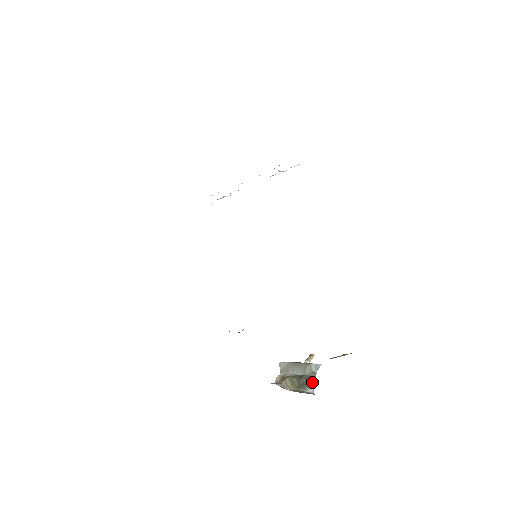
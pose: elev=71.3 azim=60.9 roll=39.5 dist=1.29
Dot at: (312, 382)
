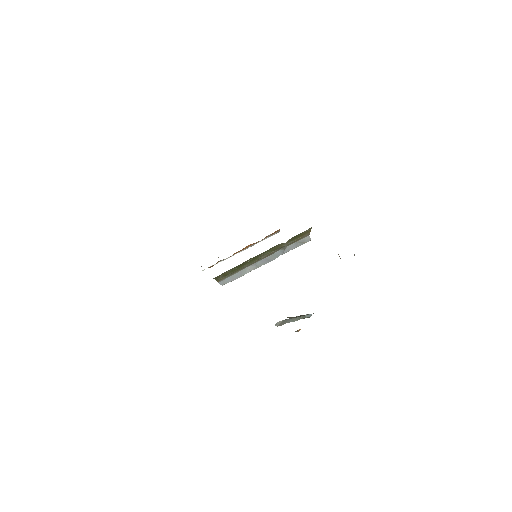
Dot at: occluded
